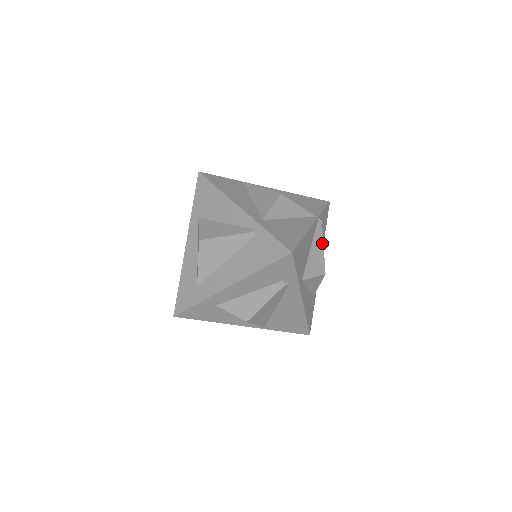
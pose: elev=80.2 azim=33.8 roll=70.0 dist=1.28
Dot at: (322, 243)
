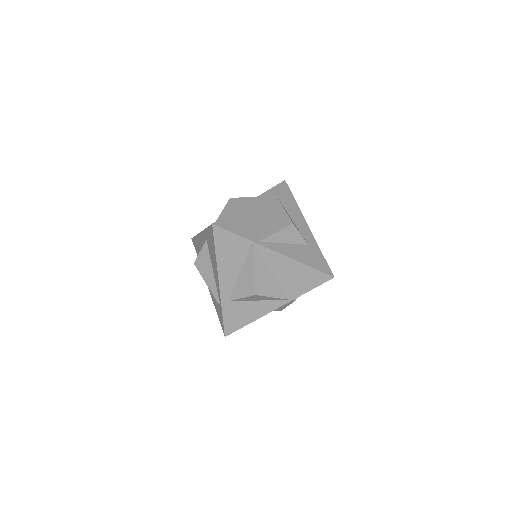
Dot at: (287, 305)
